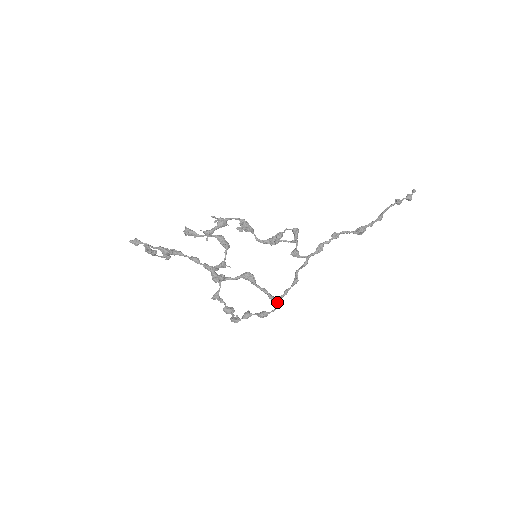
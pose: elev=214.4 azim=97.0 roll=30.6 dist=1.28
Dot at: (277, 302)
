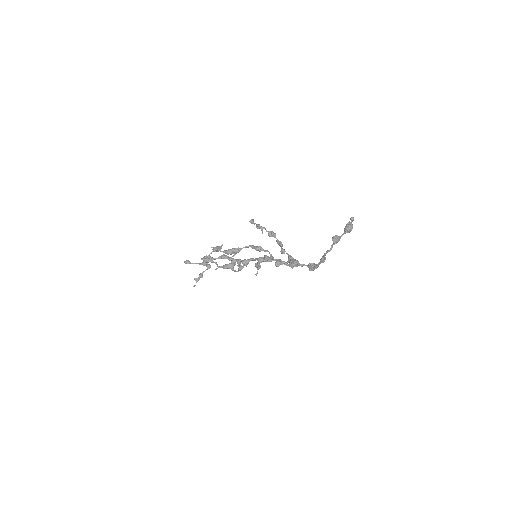
Dot at: (291, 267)
